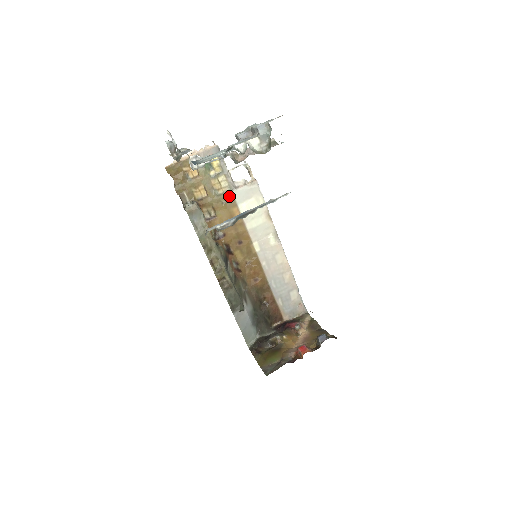
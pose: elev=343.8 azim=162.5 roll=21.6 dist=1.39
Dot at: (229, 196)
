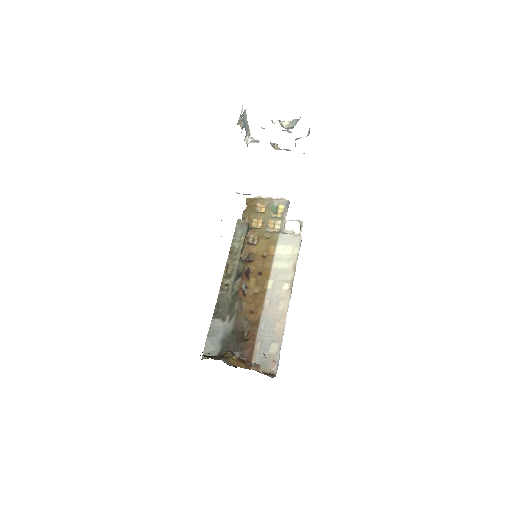
Dot at: (275, 236)
